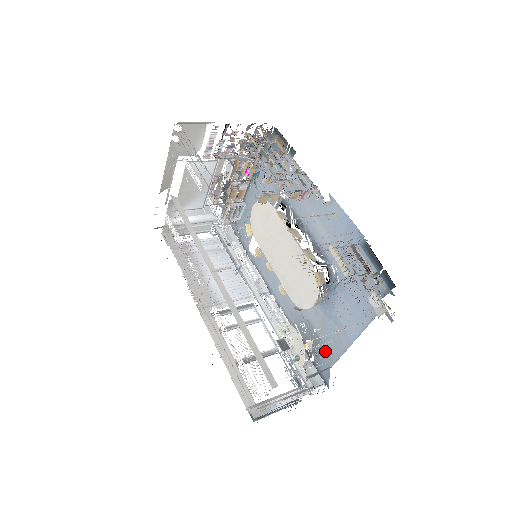
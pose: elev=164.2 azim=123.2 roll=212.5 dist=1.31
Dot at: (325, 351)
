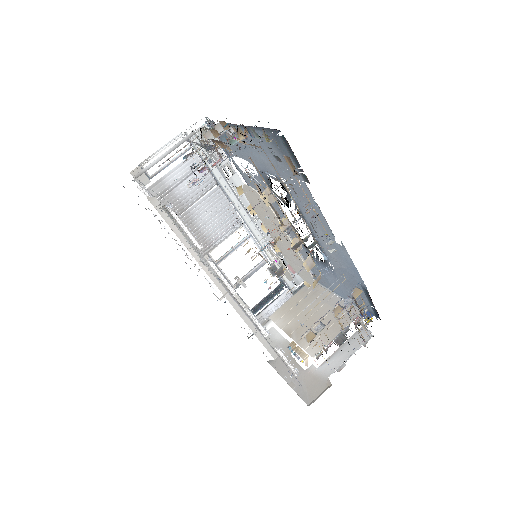
Dot at: occluded
